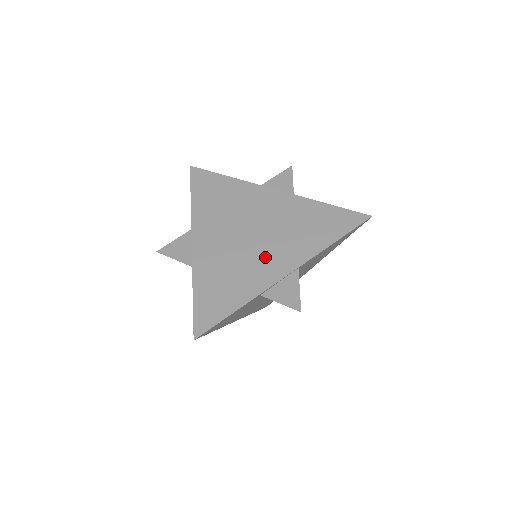
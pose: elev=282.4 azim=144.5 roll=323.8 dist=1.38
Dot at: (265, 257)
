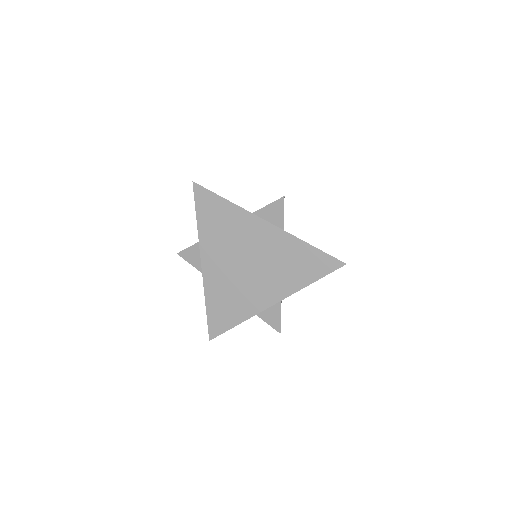
Dot at: (257, 288)
